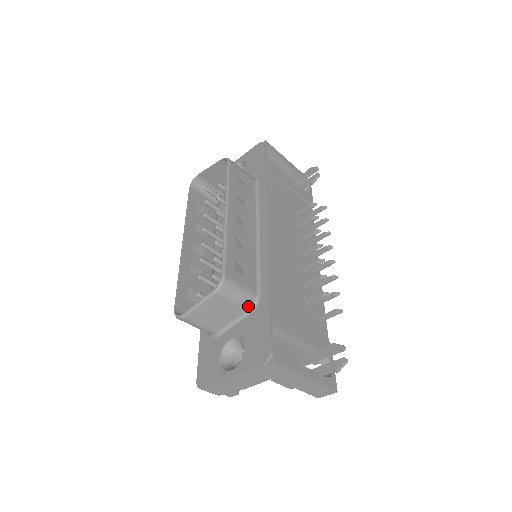
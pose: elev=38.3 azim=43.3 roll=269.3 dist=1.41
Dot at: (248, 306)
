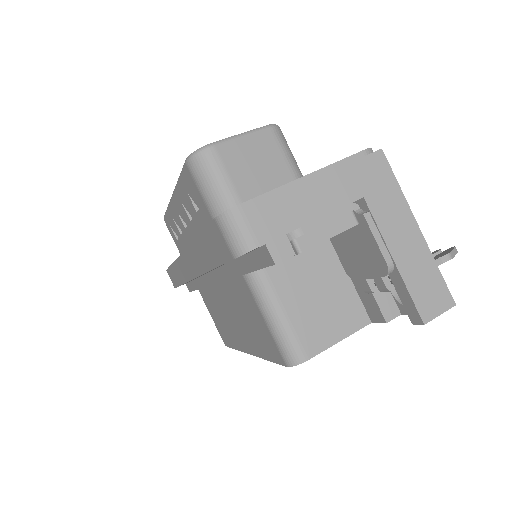
Dot at: occluded
